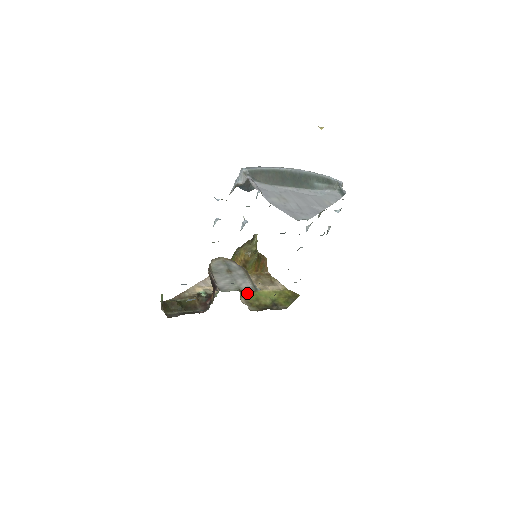
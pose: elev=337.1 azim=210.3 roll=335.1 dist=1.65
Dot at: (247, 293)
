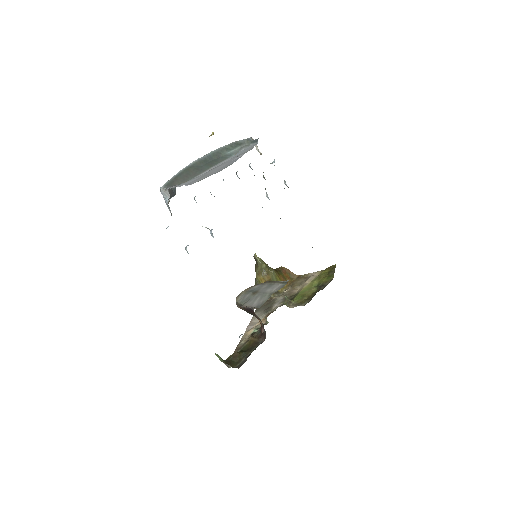
Dot at: (291, 300)
